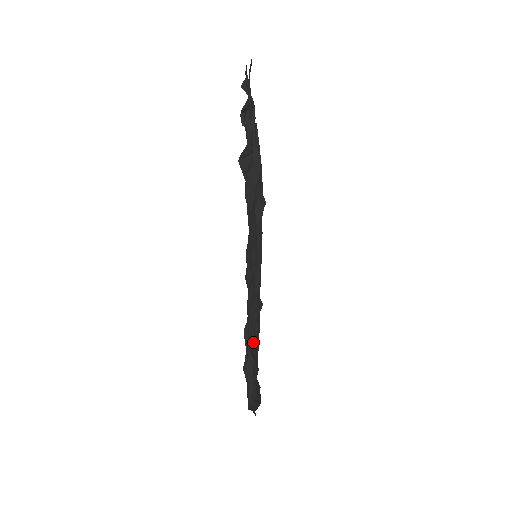
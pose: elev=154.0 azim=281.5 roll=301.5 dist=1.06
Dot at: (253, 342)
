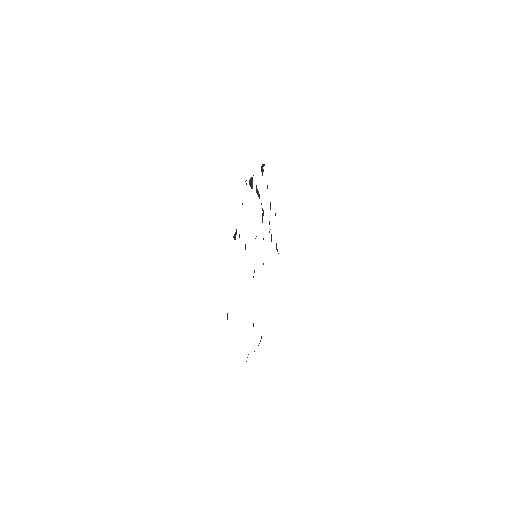
Dot at: occluded
